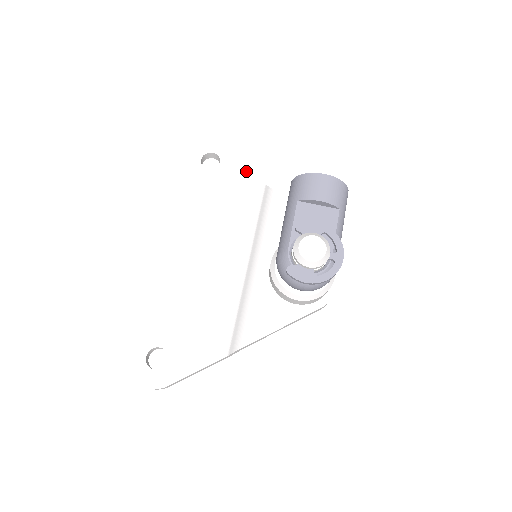
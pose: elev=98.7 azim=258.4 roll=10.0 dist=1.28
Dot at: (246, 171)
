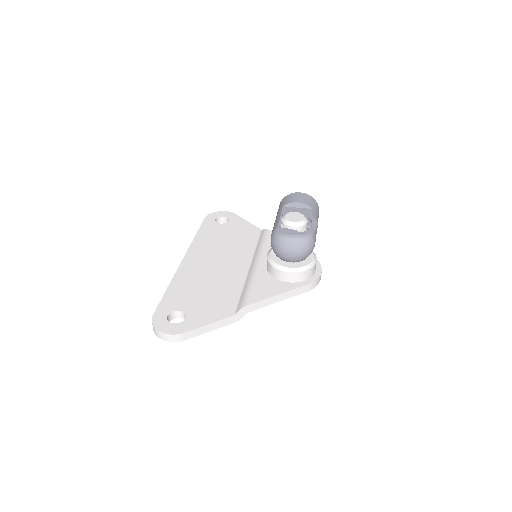
Dot at: (248, 224)
